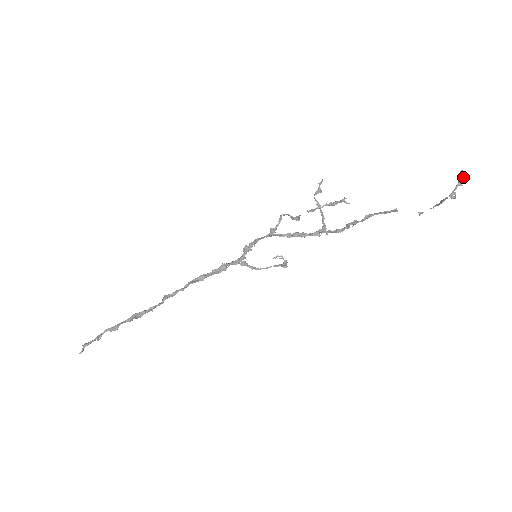
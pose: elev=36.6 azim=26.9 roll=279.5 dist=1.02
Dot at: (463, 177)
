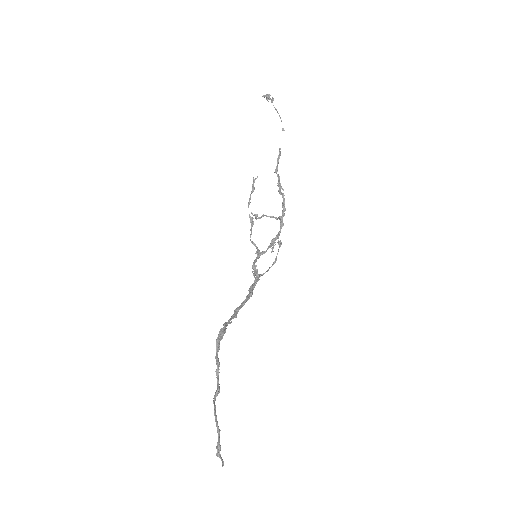
Dot at: (266, 95)
